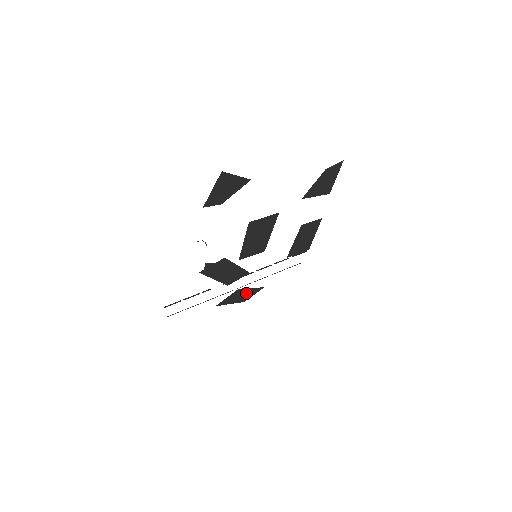
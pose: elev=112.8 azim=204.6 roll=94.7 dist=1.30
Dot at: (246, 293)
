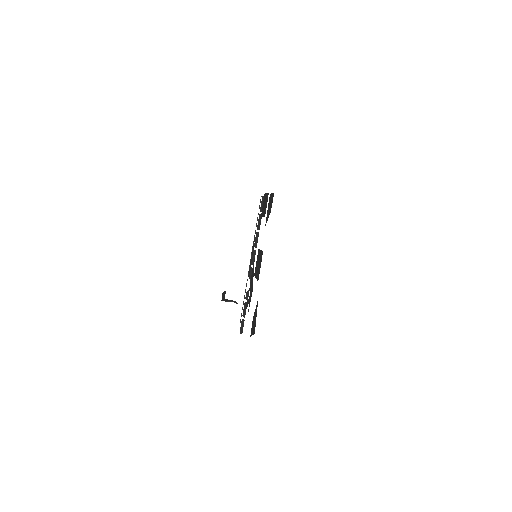
Dot at: occluded
